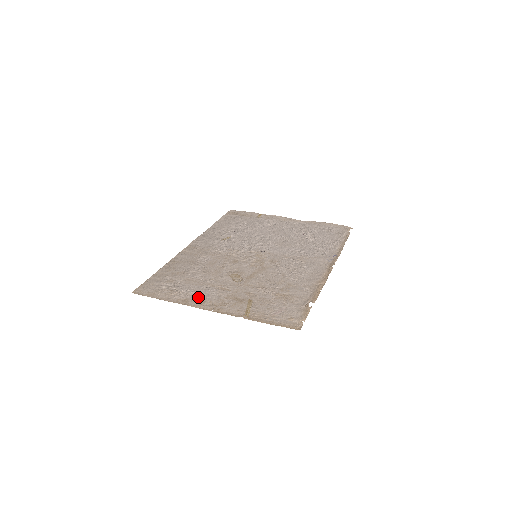
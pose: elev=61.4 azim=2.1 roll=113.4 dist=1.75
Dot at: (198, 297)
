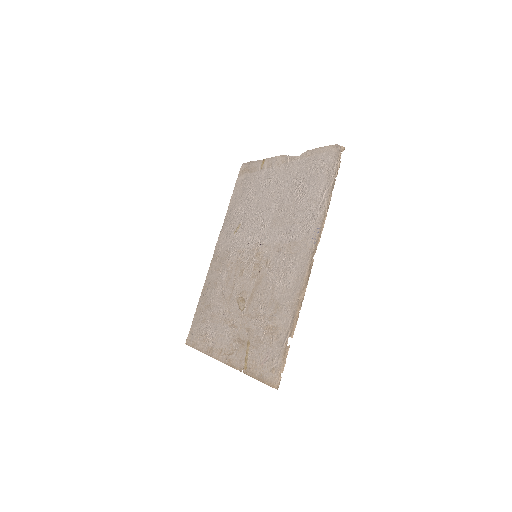
Dot at: (218, 343)
